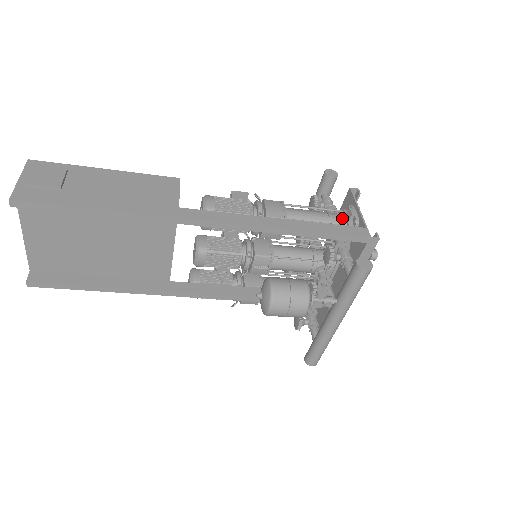
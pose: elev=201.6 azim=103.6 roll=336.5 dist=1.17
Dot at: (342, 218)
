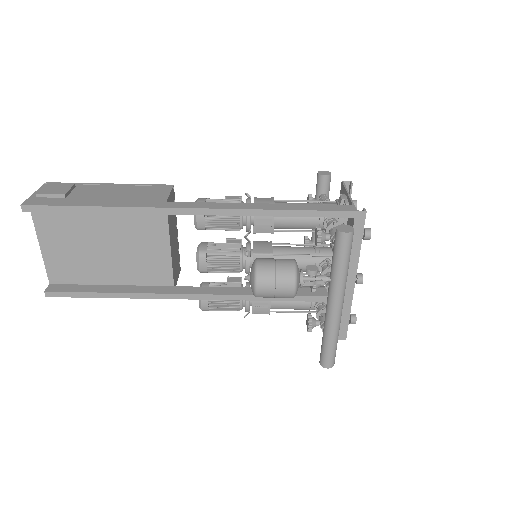
Dot at: occluded
